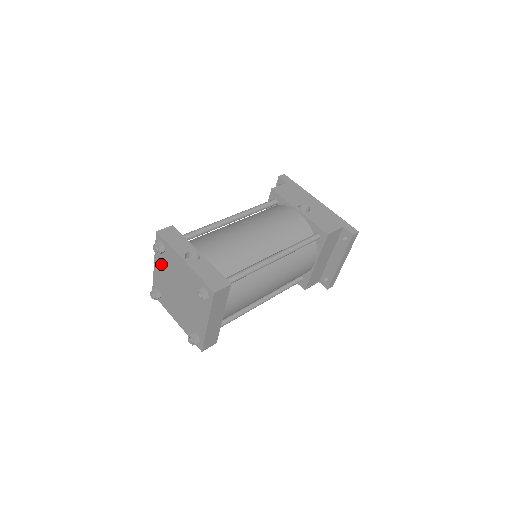
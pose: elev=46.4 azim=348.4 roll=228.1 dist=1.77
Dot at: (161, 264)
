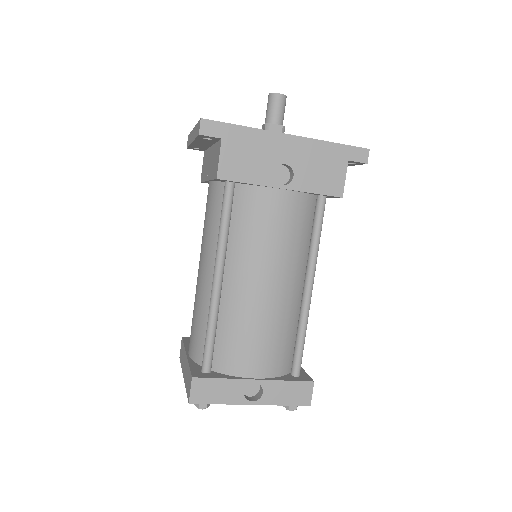
Dot at: occluded
